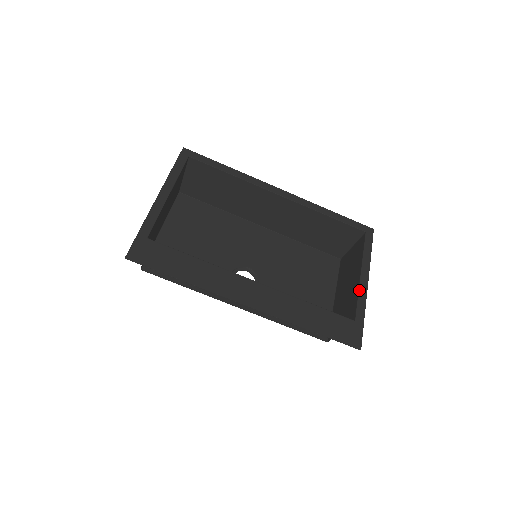
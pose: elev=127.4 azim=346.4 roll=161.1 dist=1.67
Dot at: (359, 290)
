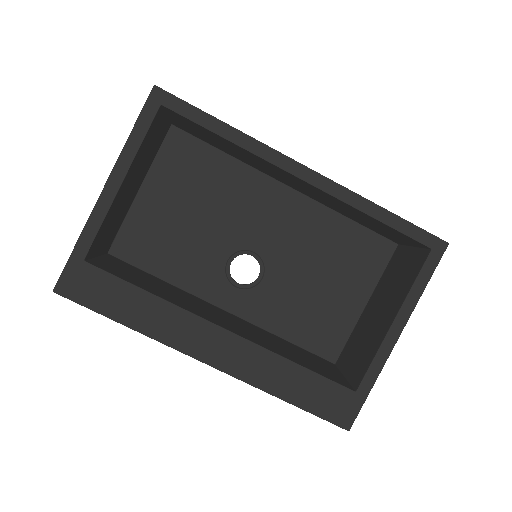
Dot at: (380, 348)
